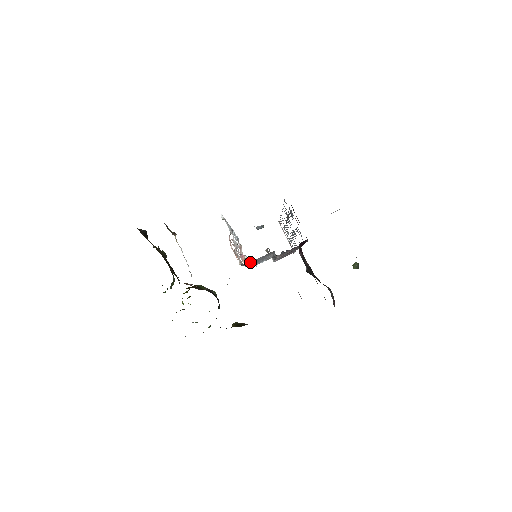
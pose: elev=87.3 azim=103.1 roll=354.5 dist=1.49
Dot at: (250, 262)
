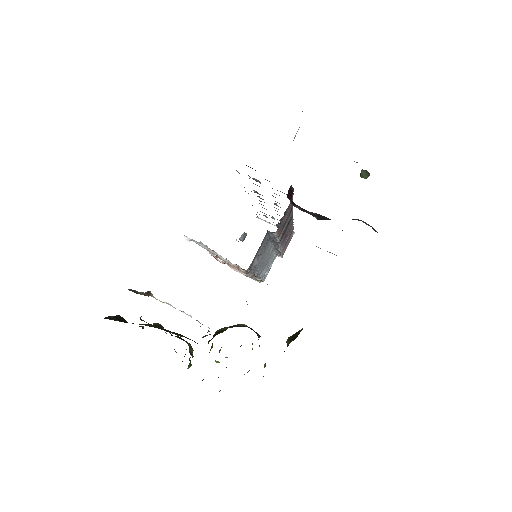
Dot at: (253, 263)
